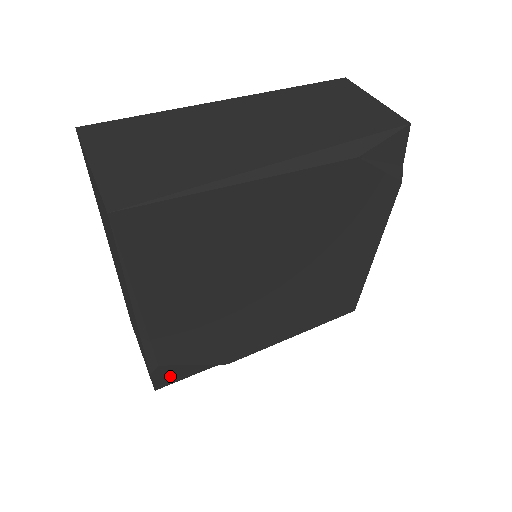
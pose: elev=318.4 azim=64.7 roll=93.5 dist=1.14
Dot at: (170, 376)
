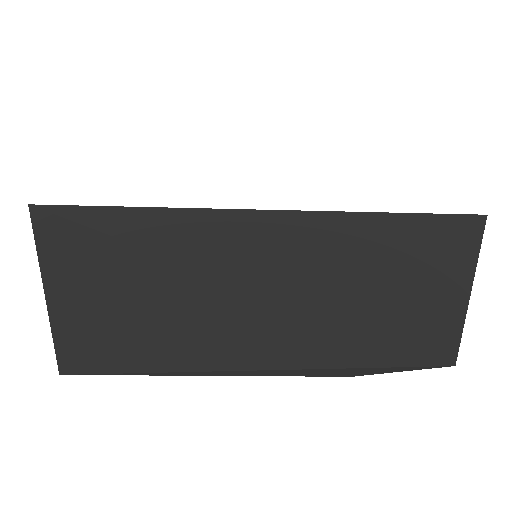
Dot at: occluded
